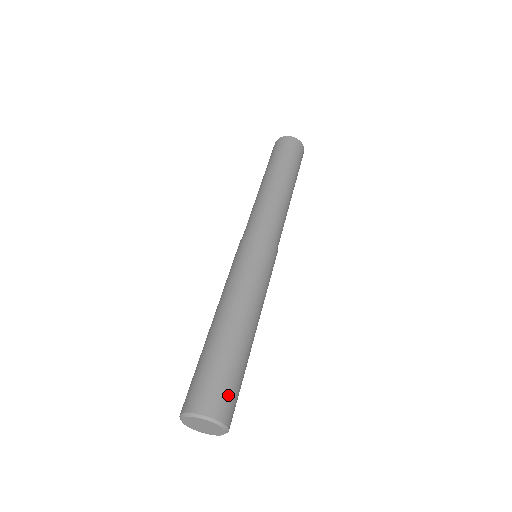
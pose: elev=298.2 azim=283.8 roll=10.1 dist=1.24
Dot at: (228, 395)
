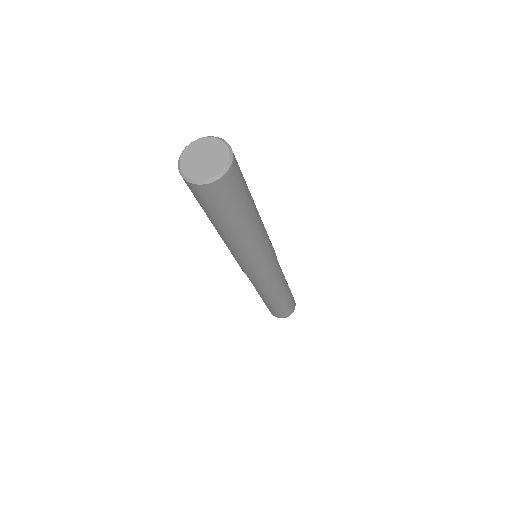
Dot at: occluded
